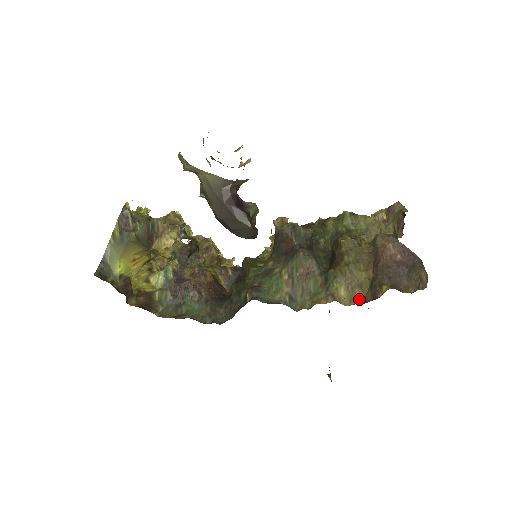
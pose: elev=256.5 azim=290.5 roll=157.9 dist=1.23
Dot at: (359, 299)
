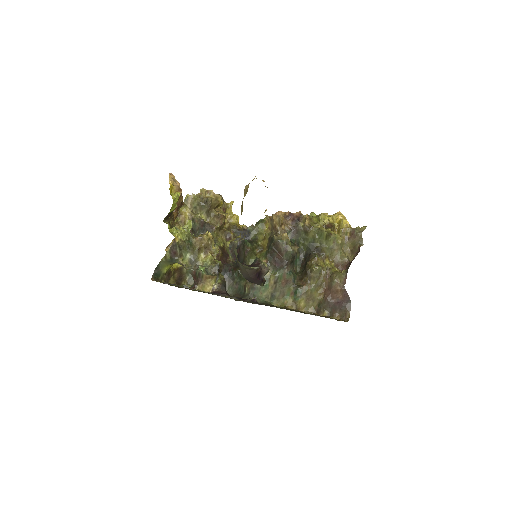
Dot at: (310, 308)
